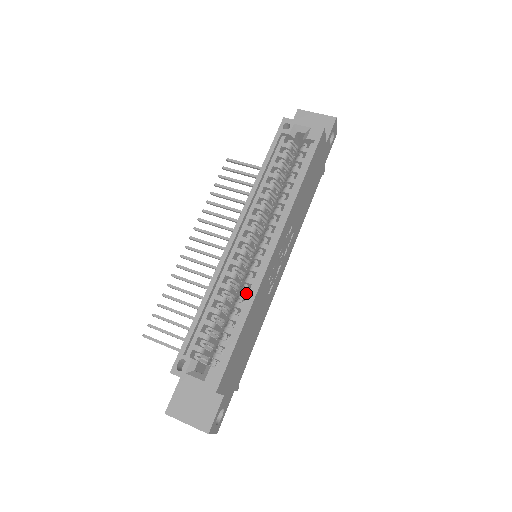
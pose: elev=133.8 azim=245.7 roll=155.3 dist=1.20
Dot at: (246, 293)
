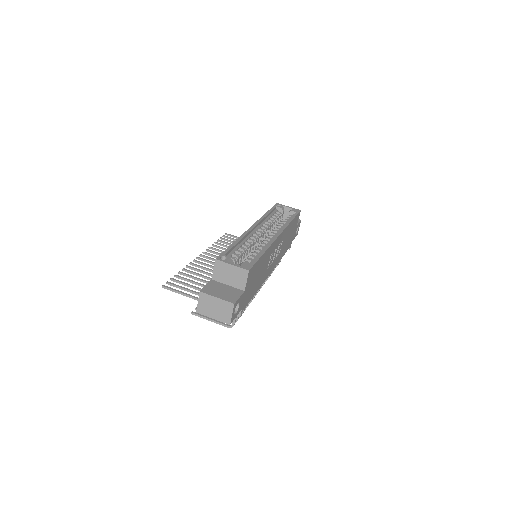
Dot at: (262, 247)
